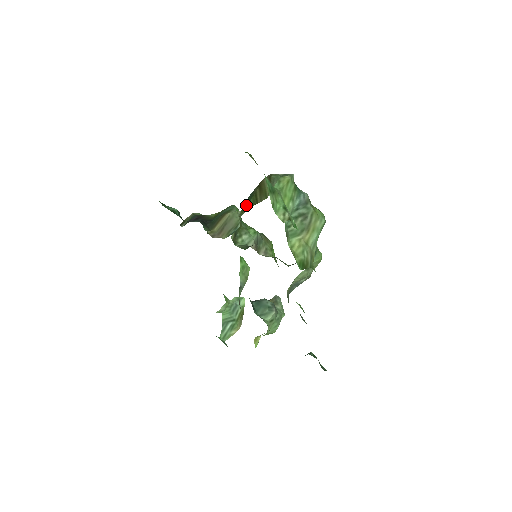
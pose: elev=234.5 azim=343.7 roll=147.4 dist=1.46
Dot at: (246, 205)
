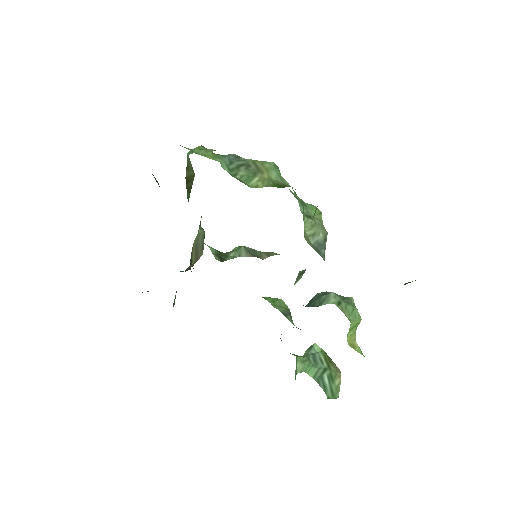
Dot at: occluded
